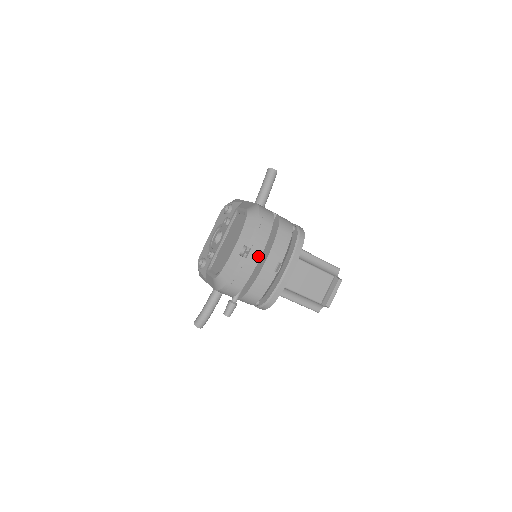
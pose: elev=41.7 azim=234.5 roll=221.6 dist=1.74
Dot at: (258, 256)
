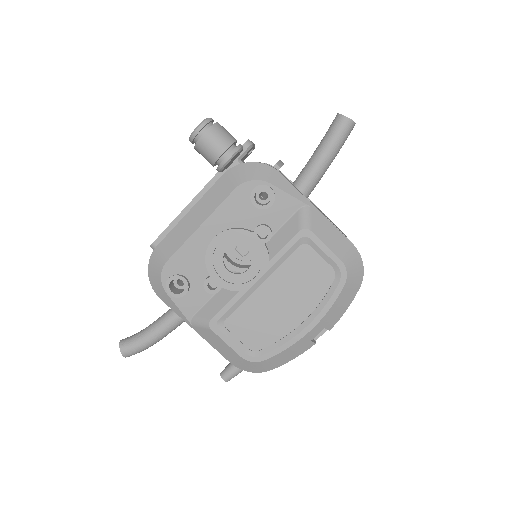
Dot at: occluded
